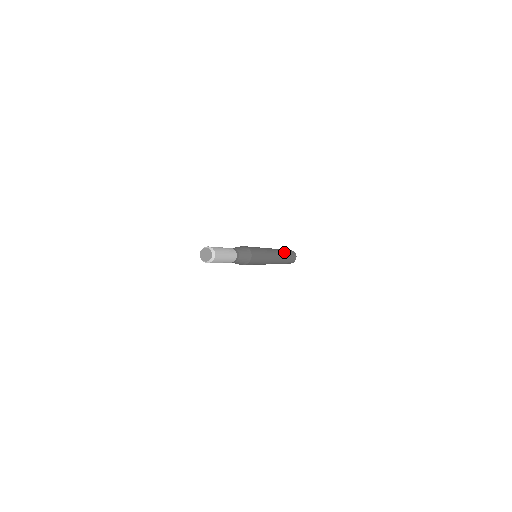
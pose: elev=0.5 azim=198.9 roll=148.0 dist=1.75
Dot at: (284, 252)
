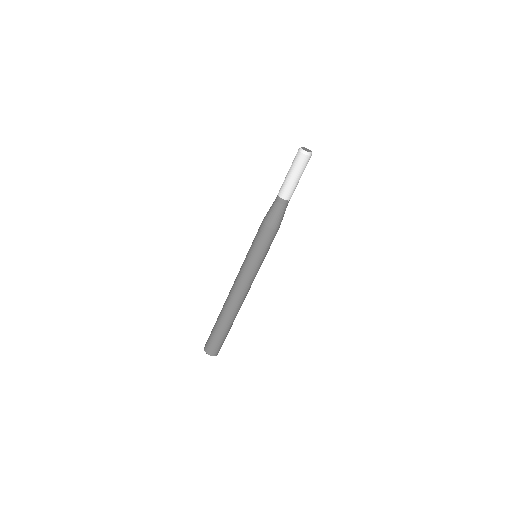
Dot at: occluded
